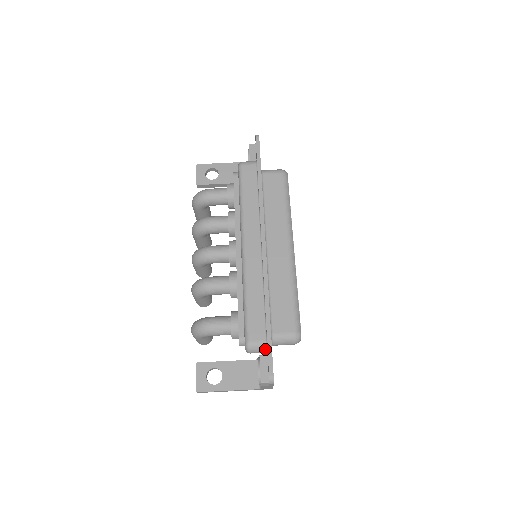
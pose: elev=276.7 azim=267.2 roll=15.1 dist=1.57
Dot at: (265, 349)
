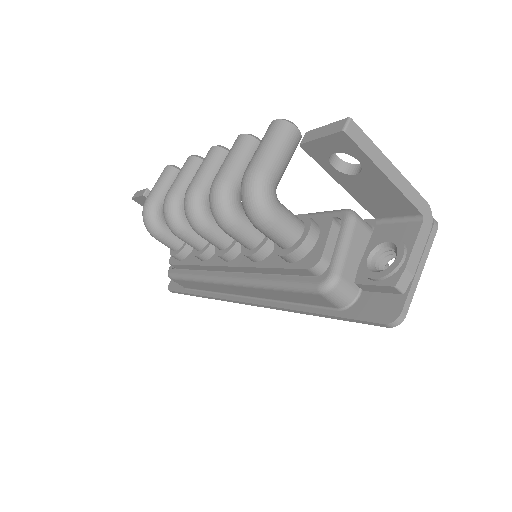
Dot at: occluded
